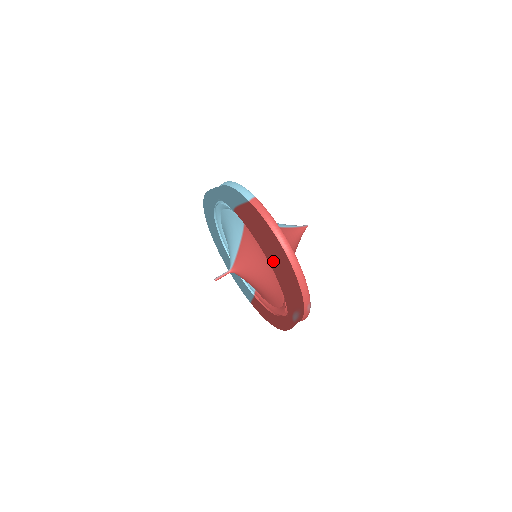
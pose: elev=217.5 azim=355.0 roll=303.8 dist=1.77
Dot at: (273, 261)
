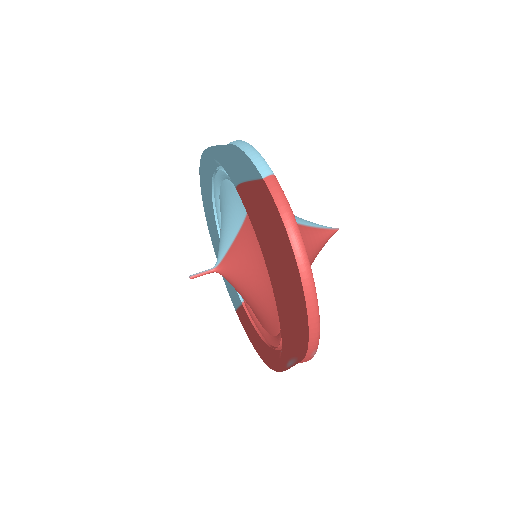
Dot at: (277, 282)
